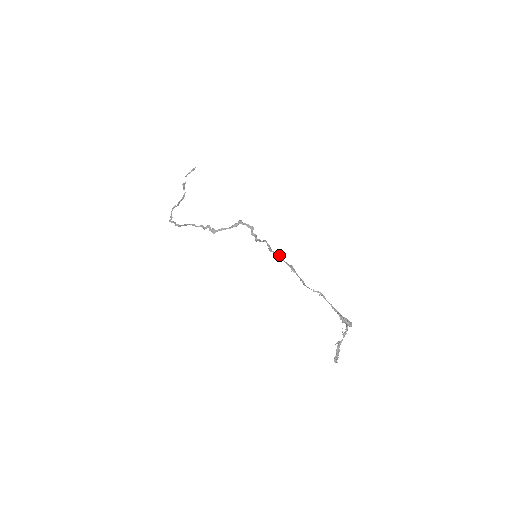
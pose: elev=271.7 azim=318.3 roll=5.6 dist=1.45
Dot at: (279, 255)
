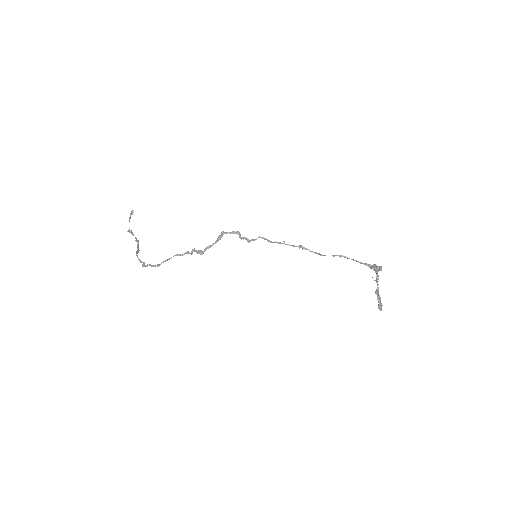
Dot at: (283, 241)
